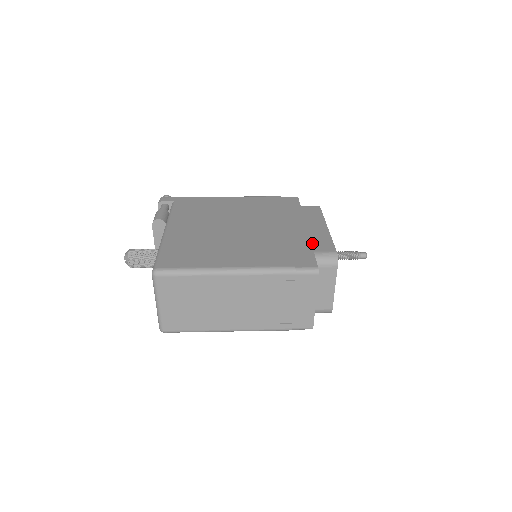
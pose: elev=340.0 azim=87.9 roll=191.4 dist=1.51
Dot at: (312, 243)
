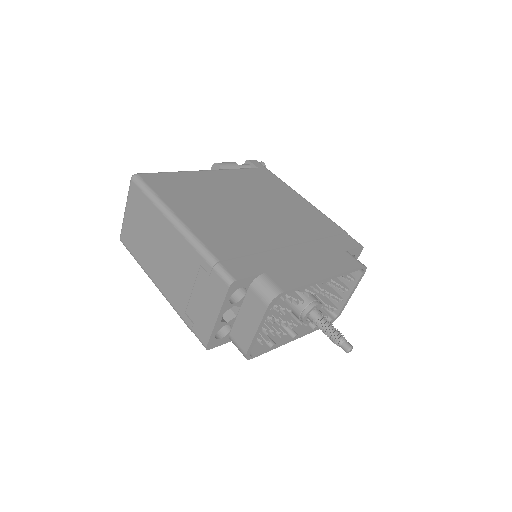
Dot at: (280, 269)
